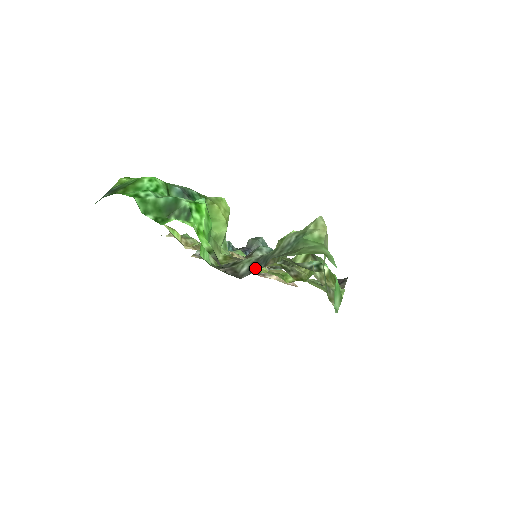
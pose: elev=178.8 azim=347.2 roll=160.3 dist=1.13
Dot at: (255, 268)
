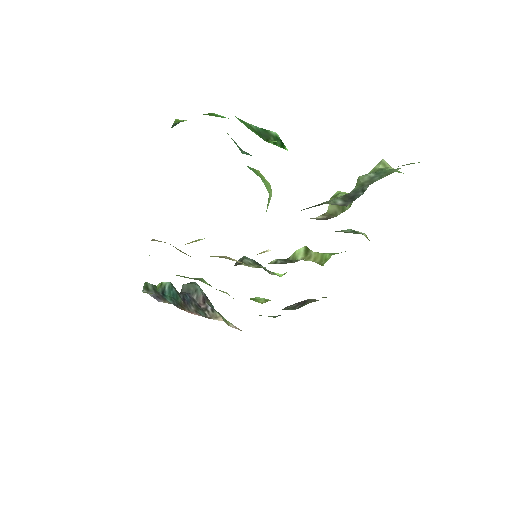
Dot at: (353, 198)
